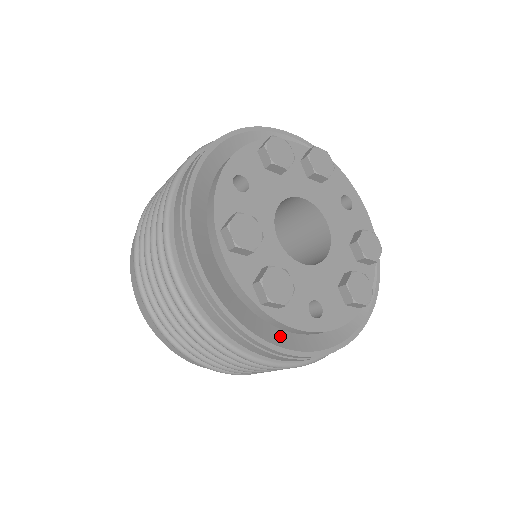
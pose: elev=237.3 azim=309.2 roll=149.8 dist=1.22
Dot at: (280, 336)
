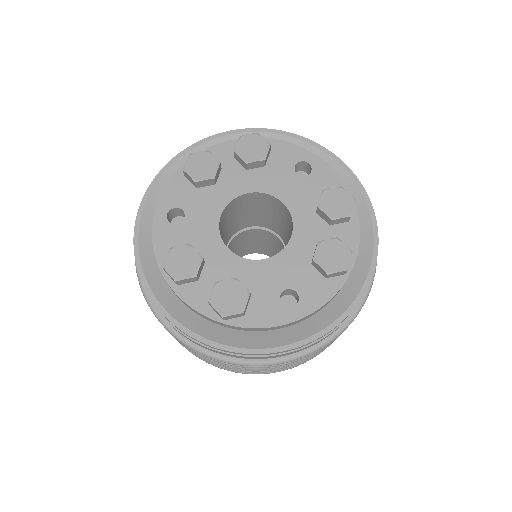
Dot at: (266, 337)
